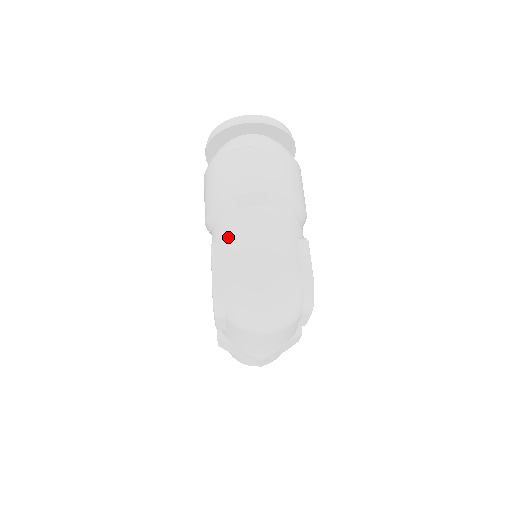
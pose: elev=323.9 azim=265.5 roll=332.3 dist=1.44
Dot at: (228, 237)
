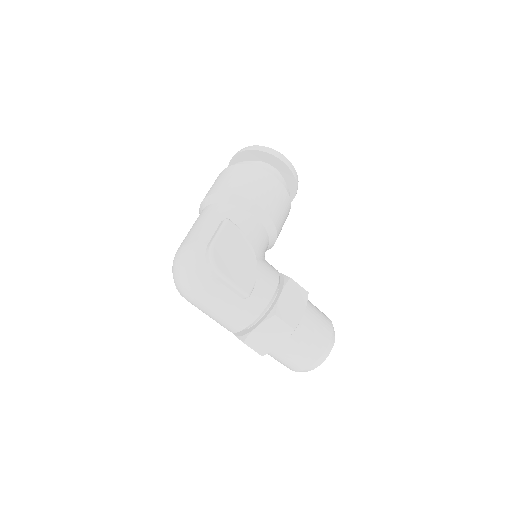
Dot at: occluded
